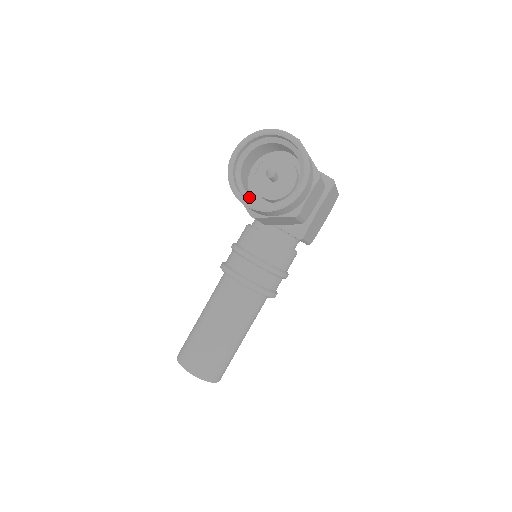
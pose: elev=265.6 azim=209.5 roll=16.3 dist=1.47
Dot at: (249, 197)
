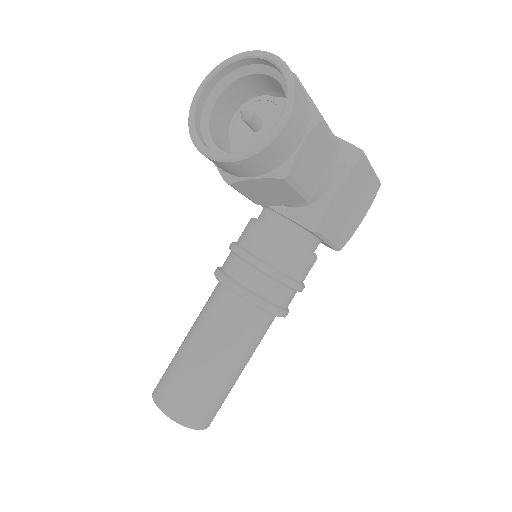
Dot at: (216, 148)
